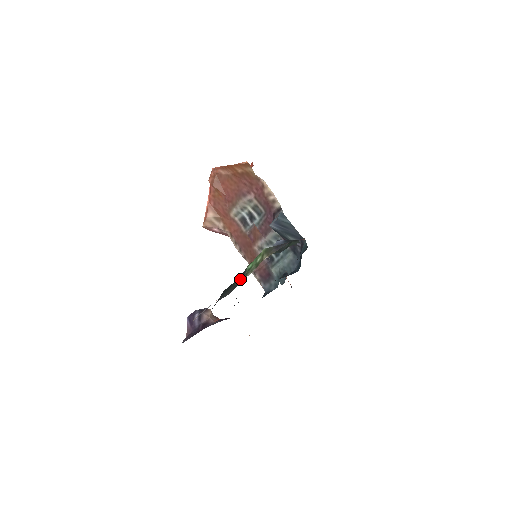
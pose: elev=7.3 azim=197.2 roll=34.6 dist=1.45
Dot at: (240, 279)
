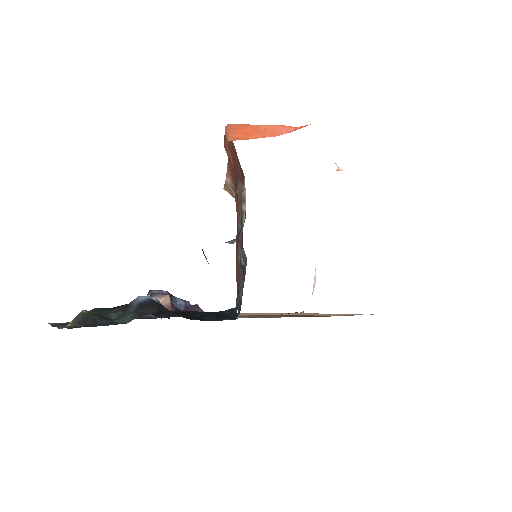
Dot at: occluded
